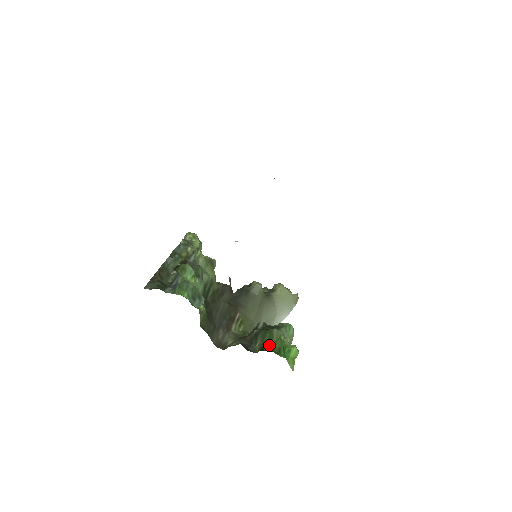
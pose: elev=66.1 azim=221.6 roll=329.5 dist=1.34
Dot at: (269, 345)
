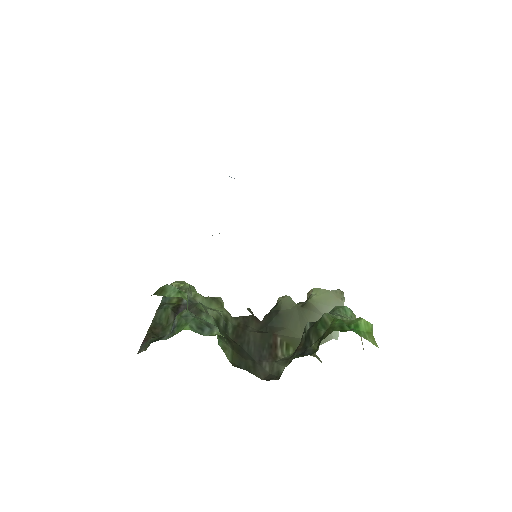
Dot at: occluded
